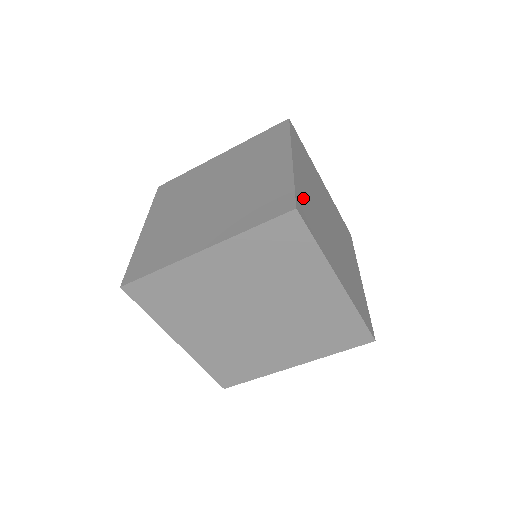
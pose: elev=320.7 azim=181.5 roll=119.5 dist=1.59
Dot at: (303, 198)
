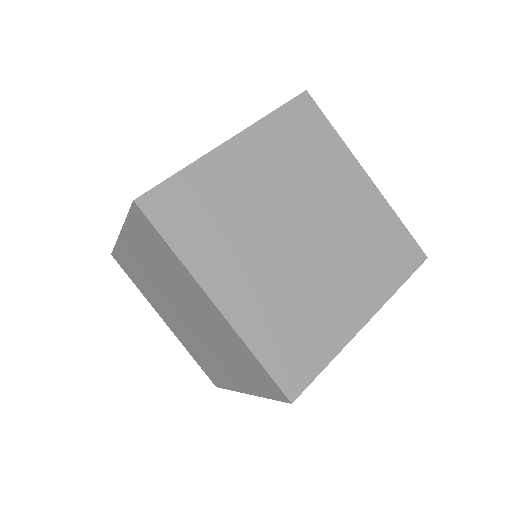
Dot at: (194, 191)
